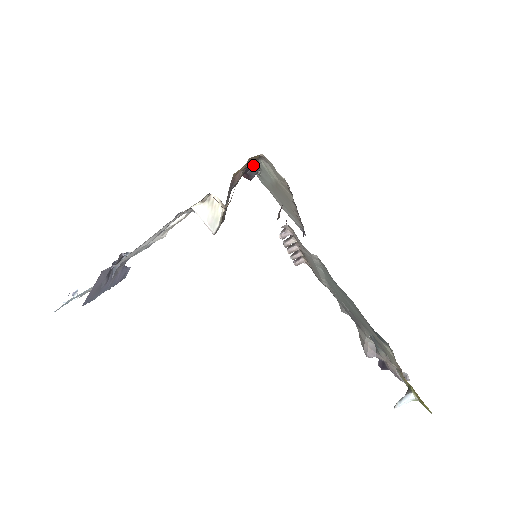
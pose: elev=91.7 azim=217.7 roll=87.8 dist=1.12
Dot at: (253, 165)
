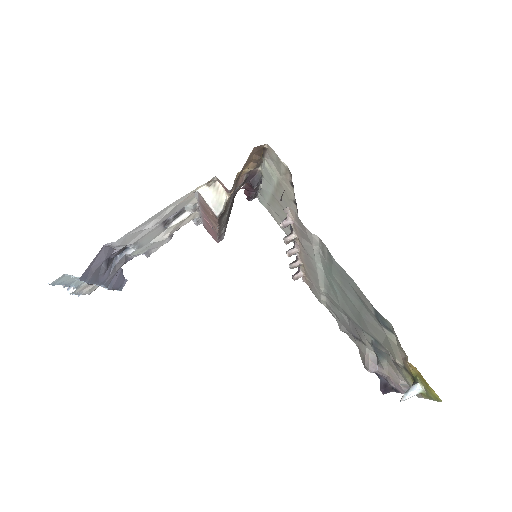
Dot at: (256, 173)
